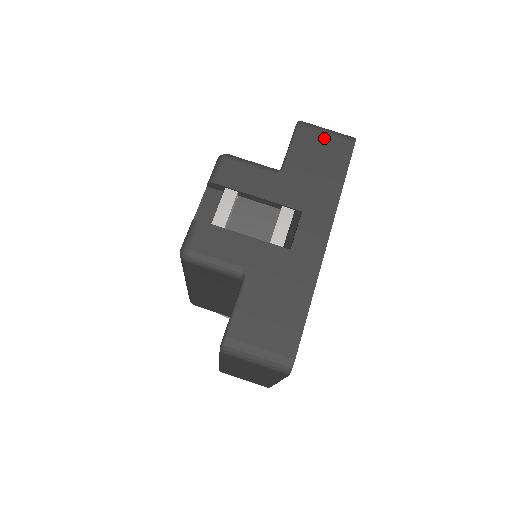
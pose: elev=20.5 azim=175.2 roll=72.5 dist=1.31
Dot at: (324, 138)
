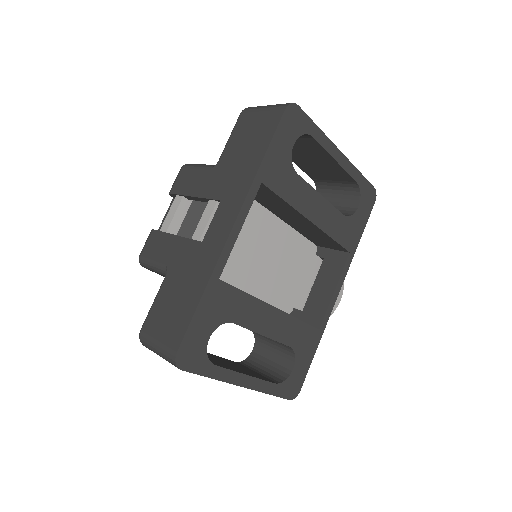
Dot at: (258, 117)
